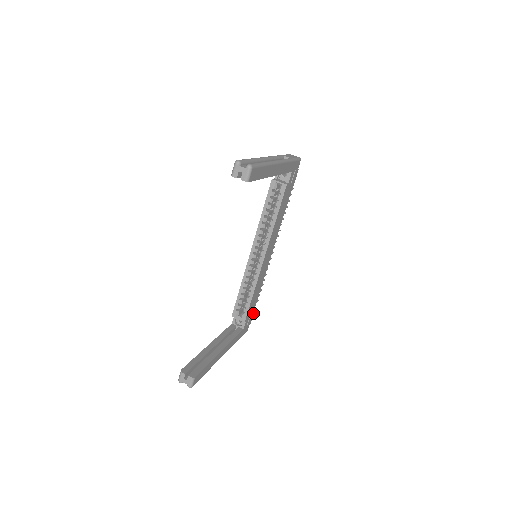
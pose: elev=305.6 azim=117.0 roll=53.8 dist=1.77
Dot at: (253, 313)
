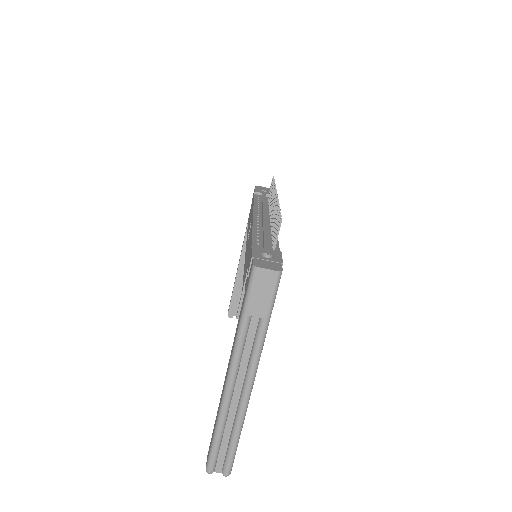
Dot at: occluded
